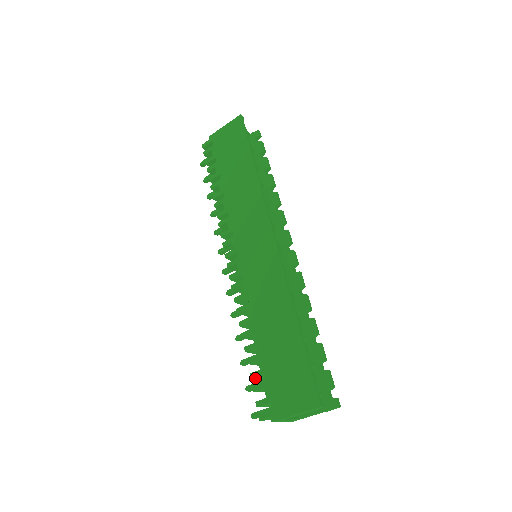
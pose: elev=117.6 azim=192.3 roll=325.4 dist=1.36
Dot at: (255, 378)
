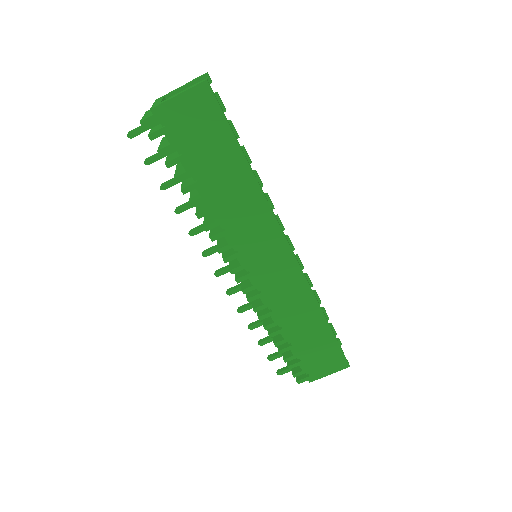
Dot at: (286, 359)
